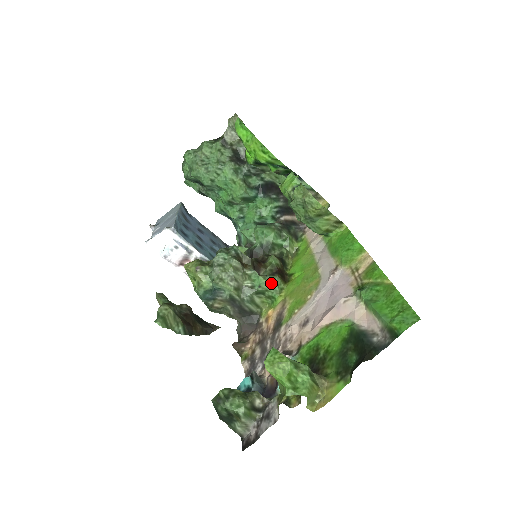
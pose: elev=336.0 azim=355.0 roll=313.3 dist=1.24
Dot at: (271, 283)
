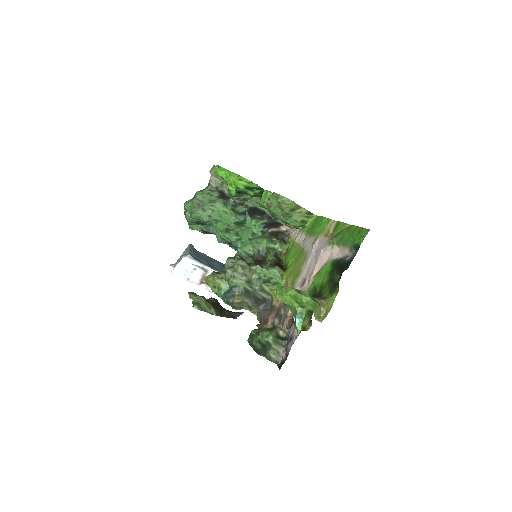
Dot at: (273, 272)
